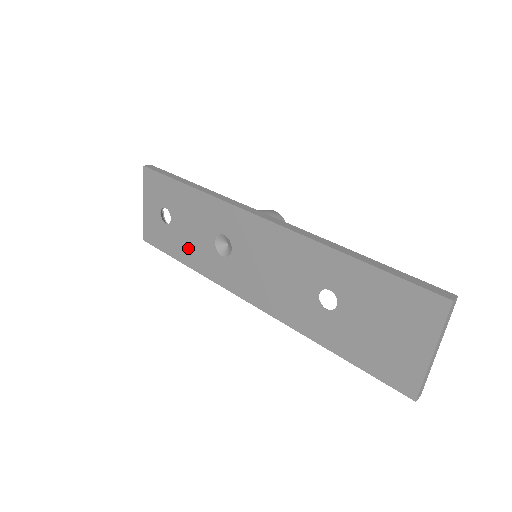
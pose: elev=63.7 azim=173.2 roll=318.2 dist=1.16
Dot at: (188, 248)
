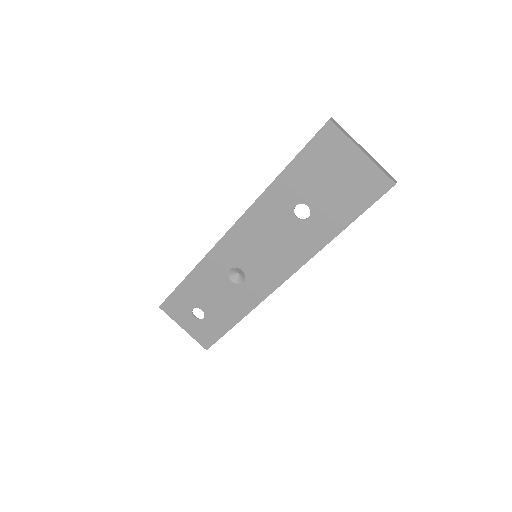
Dot at: (227, 310)
